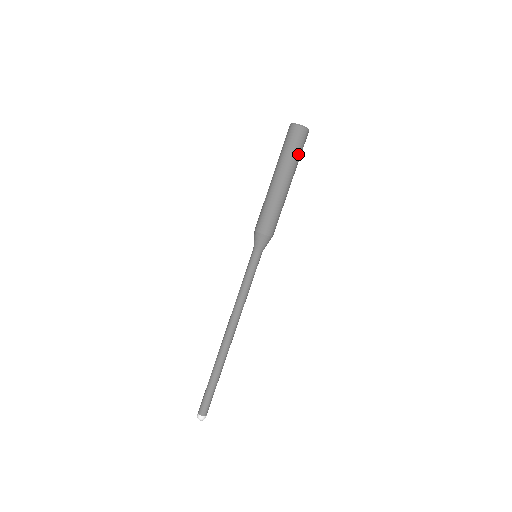
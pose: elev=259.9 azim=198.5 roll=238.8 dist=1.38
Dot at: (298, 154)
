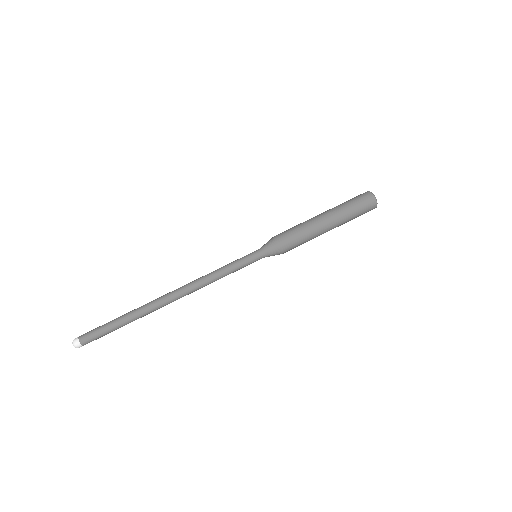
Dot at: (353, 206)
